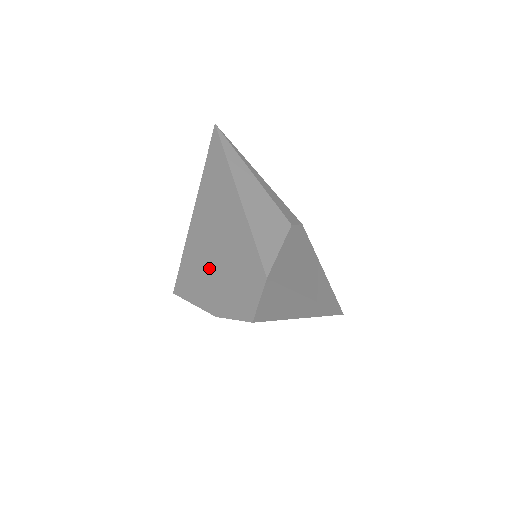
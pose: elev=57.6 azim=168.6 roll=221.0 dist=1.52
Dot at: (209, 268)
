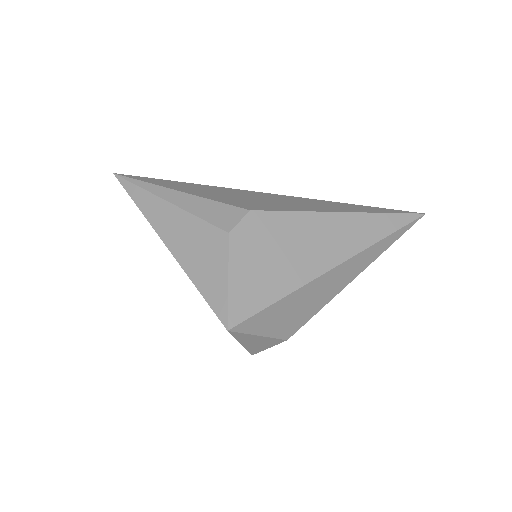
Dot at: occluded
